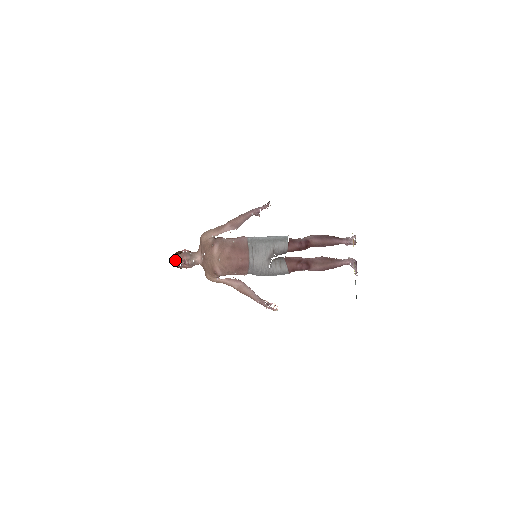
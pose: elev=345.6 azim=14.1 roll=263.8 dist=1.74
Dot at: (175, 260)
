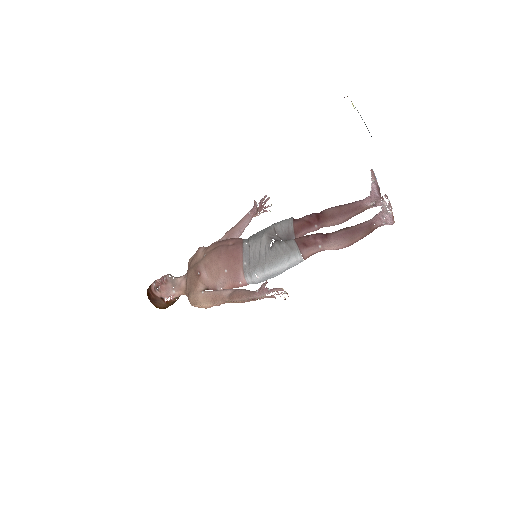
Dot at: (151, 284)
